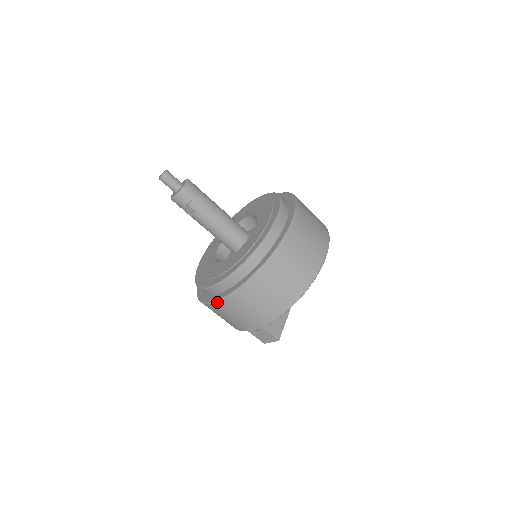
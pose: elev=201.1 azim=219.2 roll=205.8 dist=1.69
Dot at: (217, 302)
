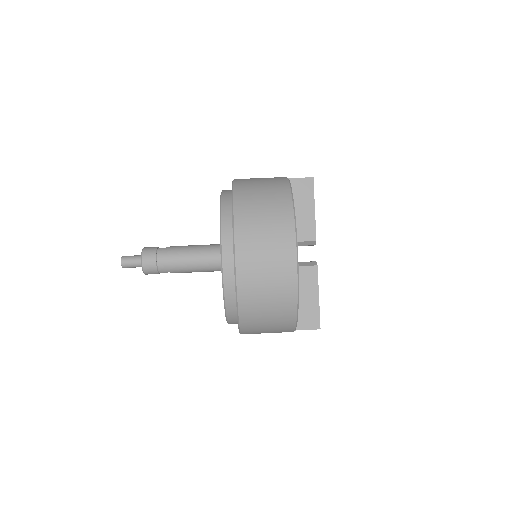
Dot at: occluded
